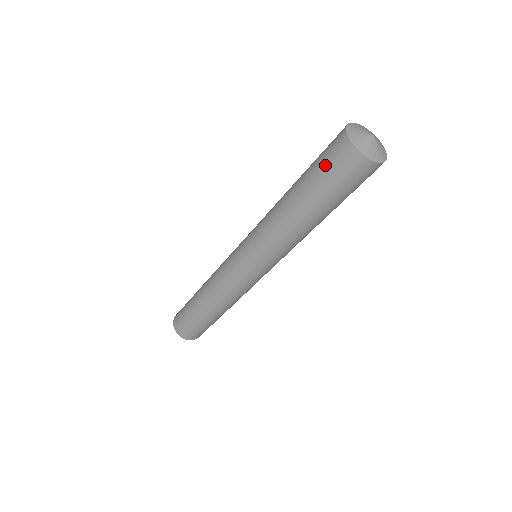
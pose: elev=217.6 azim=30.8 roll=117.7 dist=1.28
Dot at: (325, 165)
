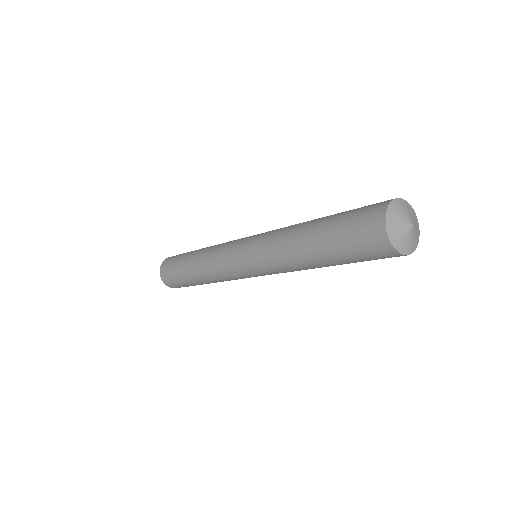
Dot at: (352, 235)
